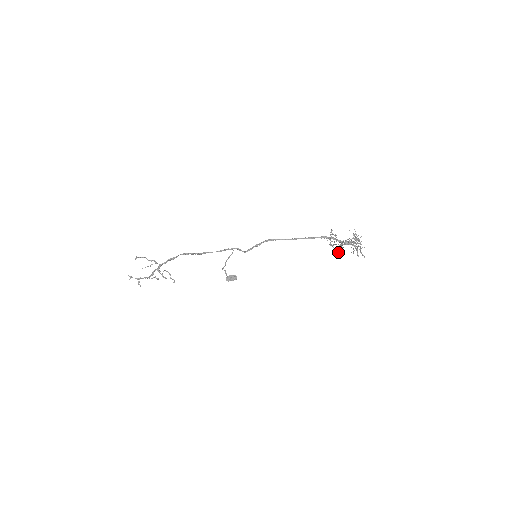
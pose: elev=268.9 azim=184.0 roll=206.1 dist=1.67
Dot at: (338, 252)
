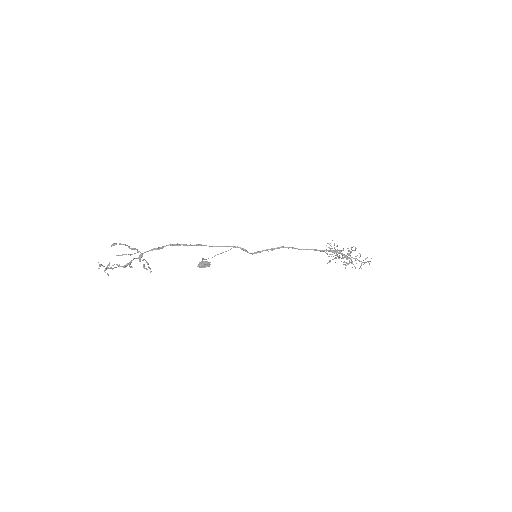
Dot at: occluded
